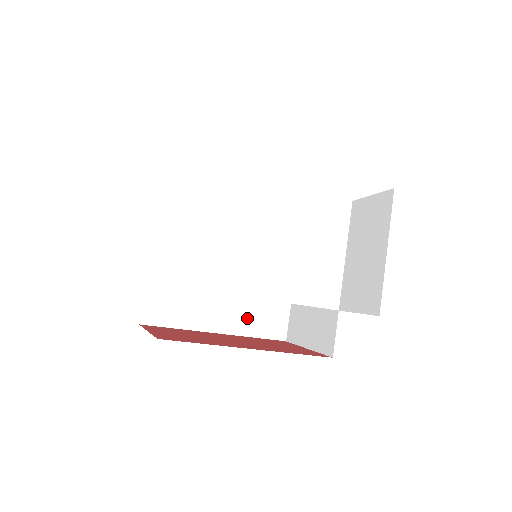
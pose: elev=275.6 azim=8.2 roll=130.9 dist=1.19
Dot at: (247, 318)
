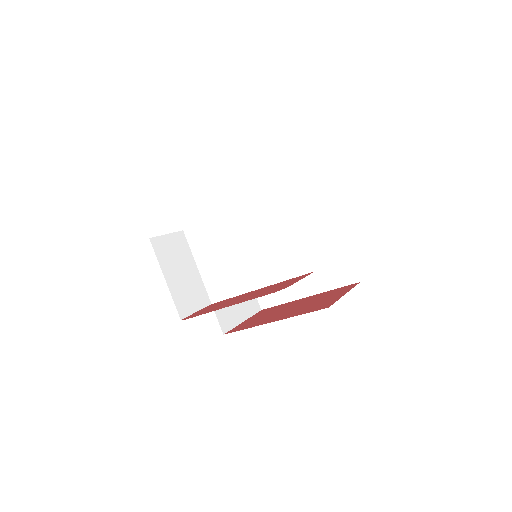
Dot at: (322, 278)
